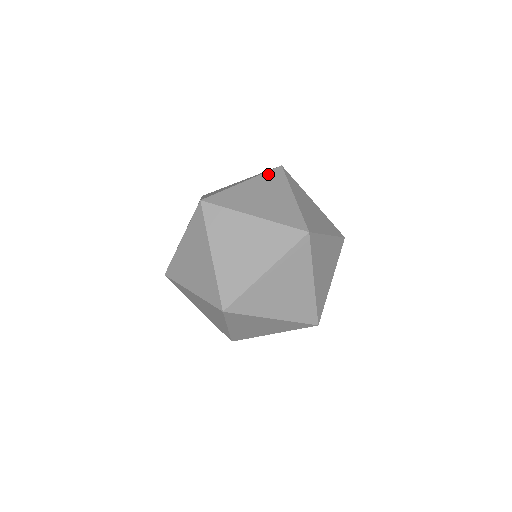
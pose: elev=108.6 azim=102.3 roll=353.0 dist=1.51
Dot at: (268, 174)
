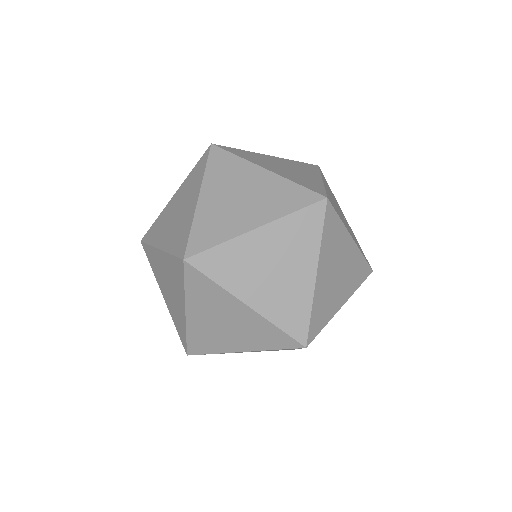
Dot at: (299, 217)
